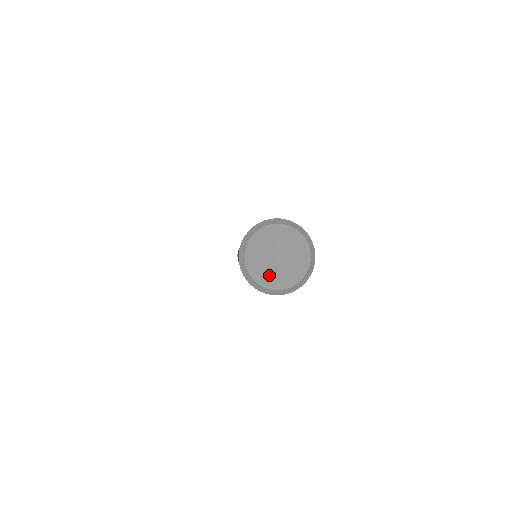
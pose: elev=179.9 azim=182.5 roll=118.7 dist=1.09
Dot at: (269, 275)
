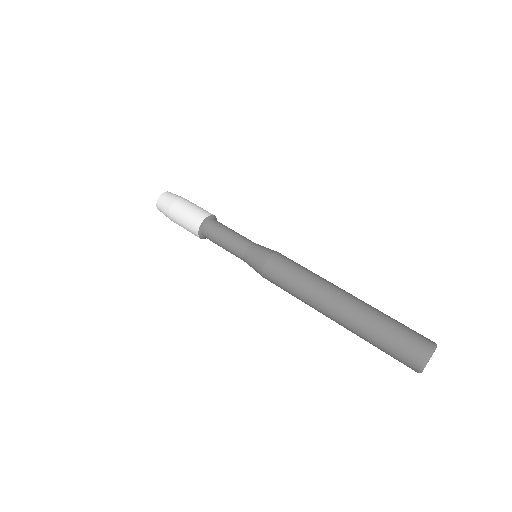
Dot at: occluded
